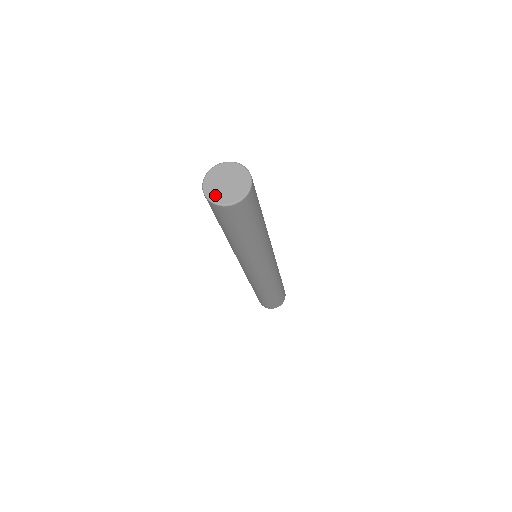
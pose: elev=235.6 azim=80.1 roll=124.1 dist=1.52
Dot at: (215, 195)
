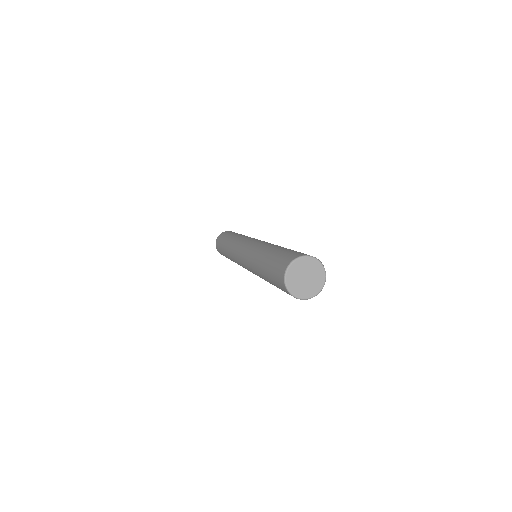
Dot at: (295, 288)
